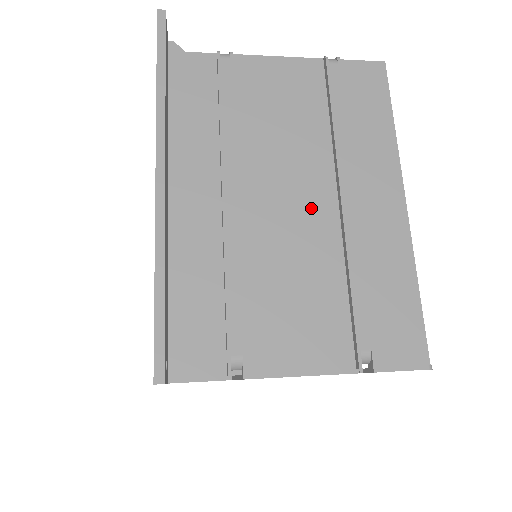
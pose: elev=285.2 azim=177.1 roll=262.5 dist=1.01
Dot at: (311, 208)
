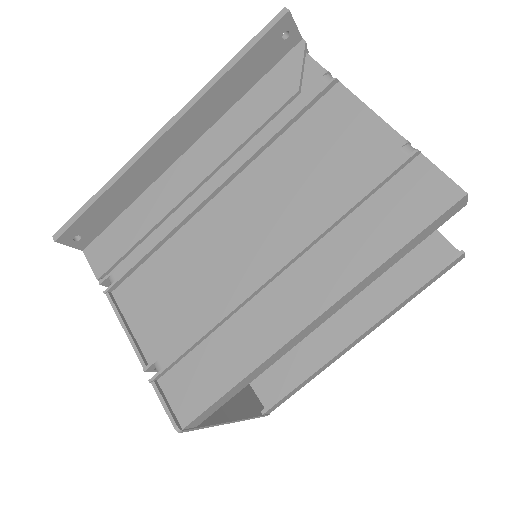
Dot at: (247, 247)
